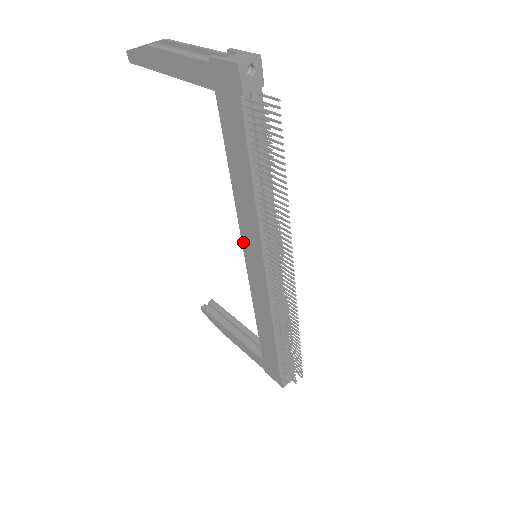
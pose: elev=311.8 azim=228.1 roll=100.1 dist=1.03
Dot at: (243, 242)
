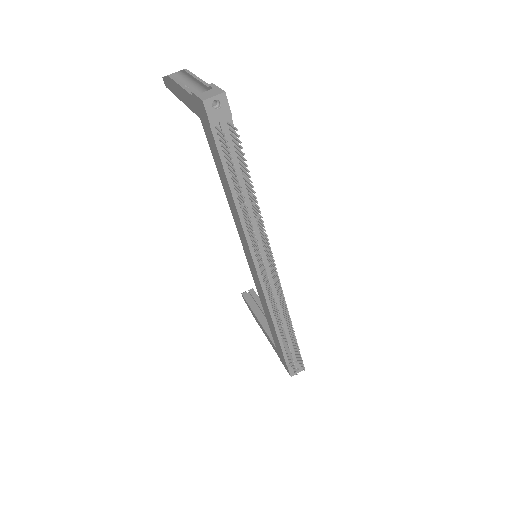
Dot at: (242, 243)
